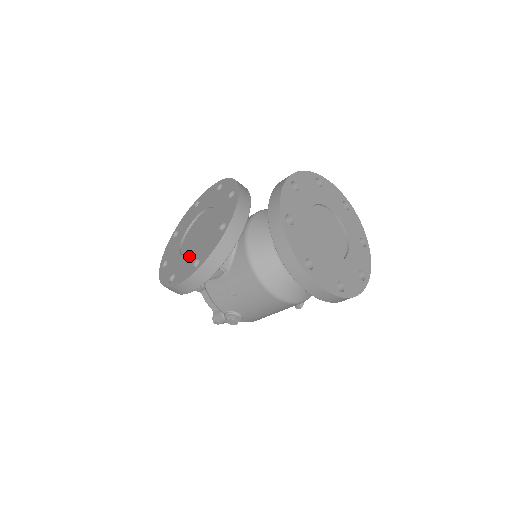
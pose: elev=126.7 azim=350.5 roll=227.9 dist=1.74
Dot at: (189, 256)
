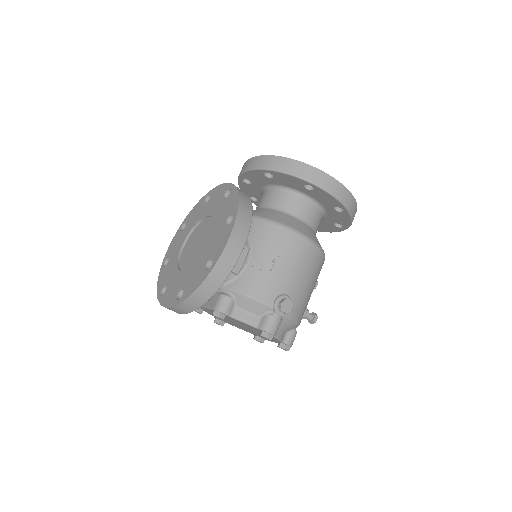
Dot at: (211, 240)
